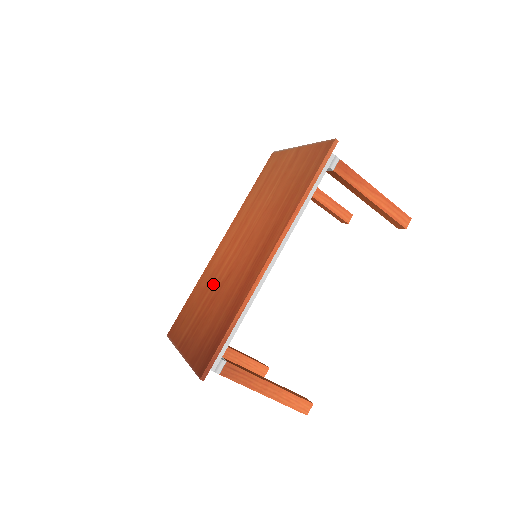
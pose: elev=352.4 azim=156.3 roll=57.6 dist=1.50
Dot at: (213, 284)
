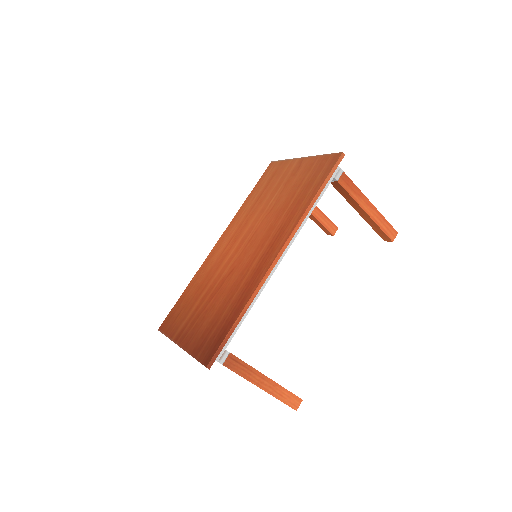
Dot at: (212, 280)
